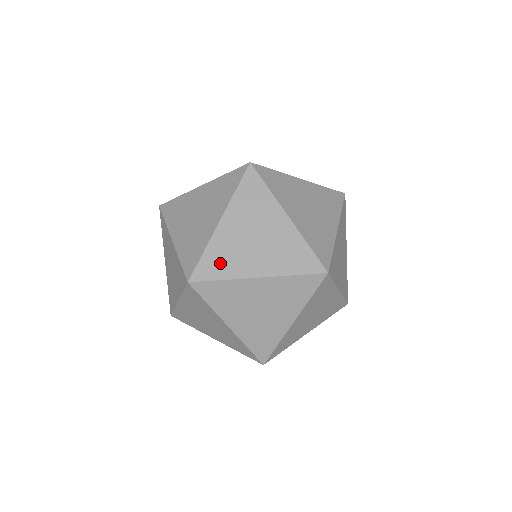
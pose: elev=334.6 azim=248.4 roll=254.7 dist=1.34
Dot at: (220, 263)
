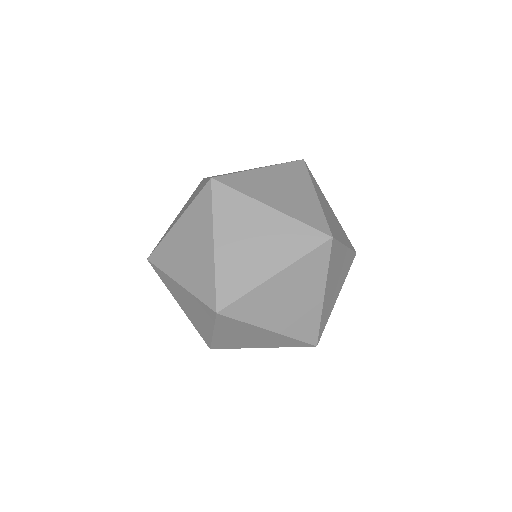
Dot at: occluded
